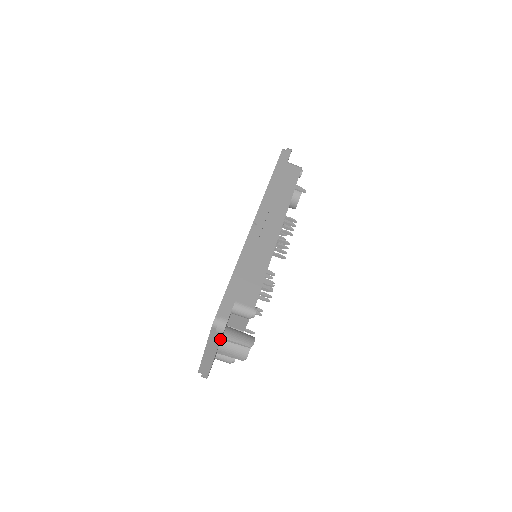
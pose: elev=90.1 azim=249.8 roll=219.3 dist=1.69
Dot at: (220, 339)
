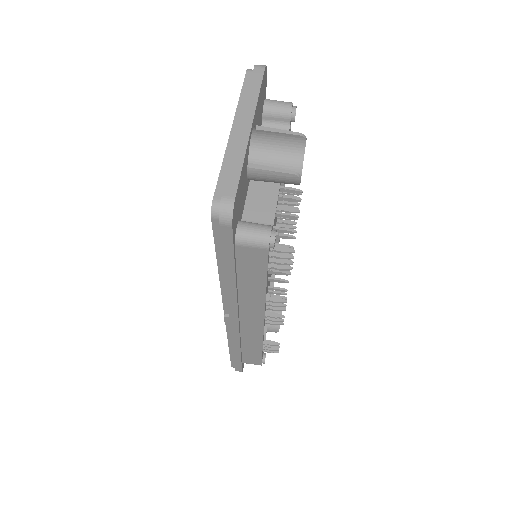
Dot at: (261, 79)
